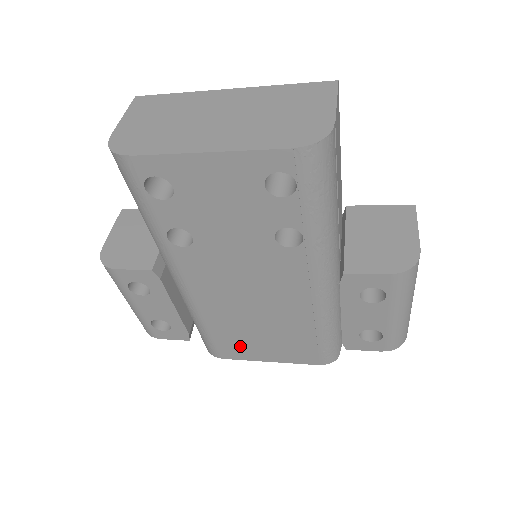
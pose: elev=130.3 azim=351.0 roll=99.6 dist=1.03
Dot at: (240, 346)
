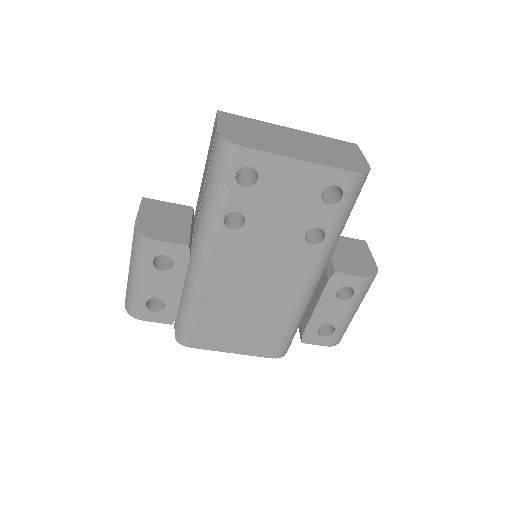
Dot at: (216, 334)
